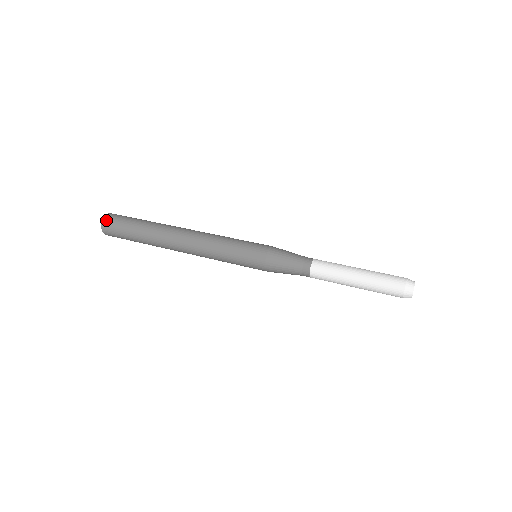
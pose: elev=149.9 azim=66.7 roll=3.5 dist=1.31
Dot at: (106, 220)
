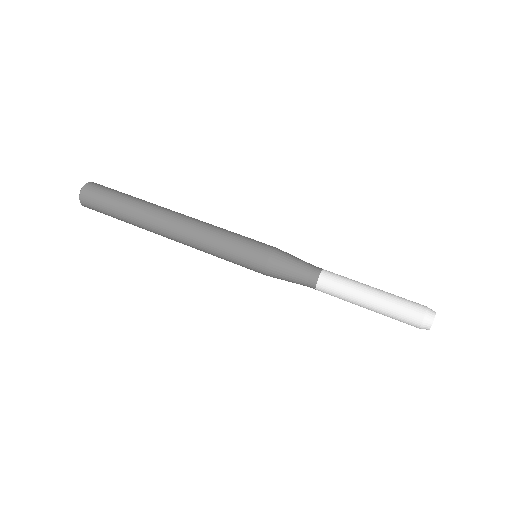
Dot at: (89, 185)
